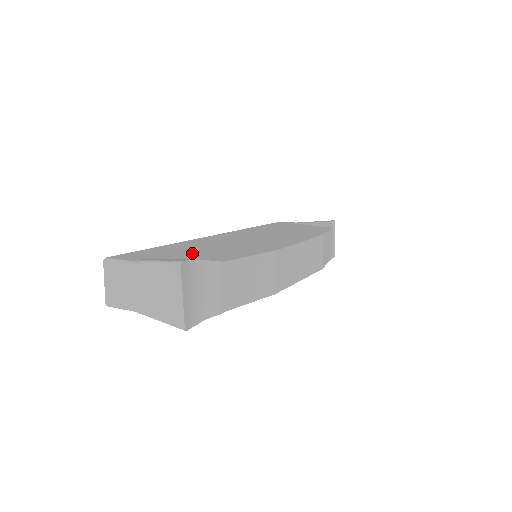
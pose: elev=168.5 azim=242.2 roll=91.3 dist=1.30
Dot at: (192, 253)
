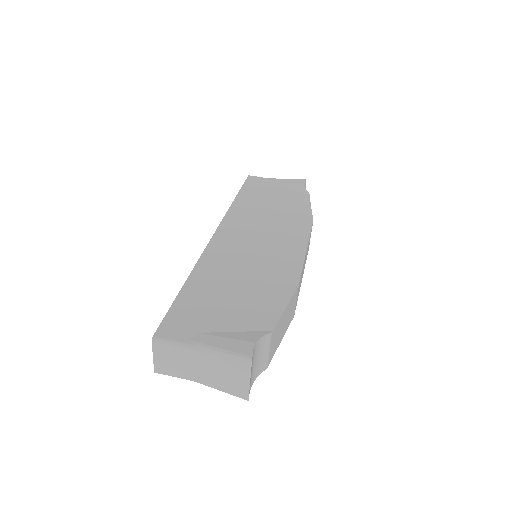
Dot at: (229, 307)
